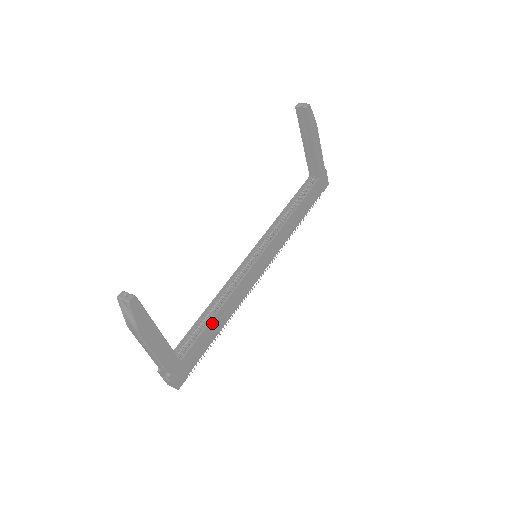
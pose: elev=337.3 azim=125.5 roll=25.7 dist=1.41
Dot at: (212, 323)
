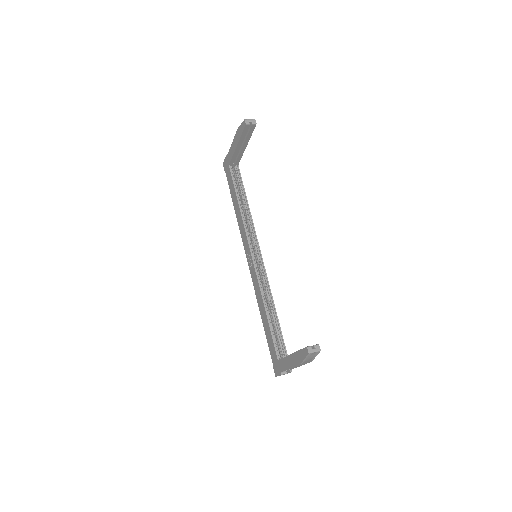
Dot at: (278, 321)
